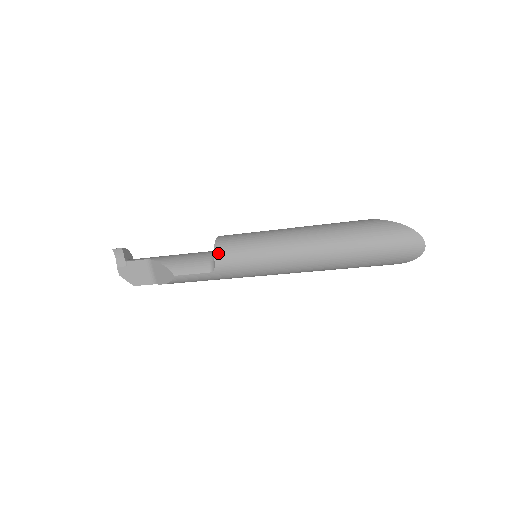
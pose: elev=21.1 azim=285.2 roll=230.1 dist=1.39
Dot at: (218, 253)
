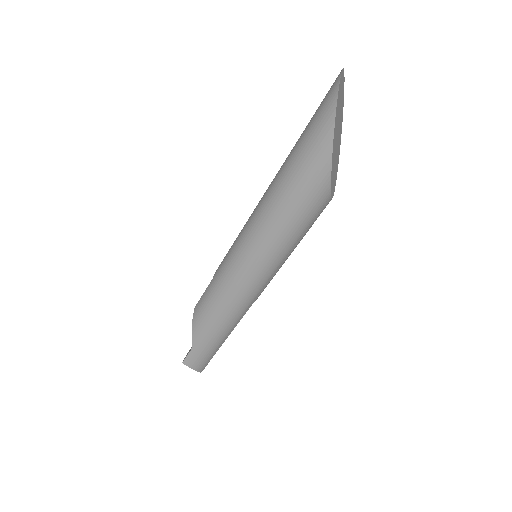
Dot at: occluded
